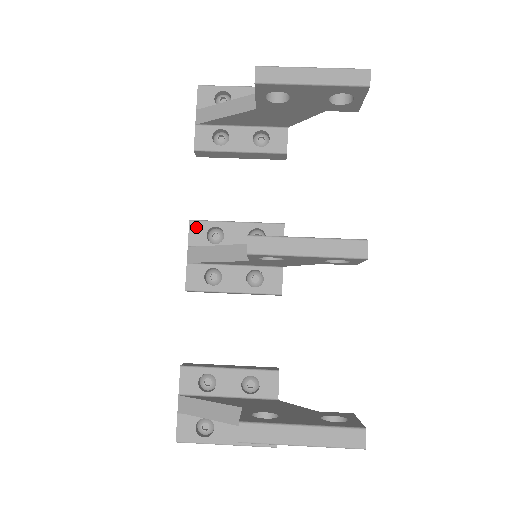
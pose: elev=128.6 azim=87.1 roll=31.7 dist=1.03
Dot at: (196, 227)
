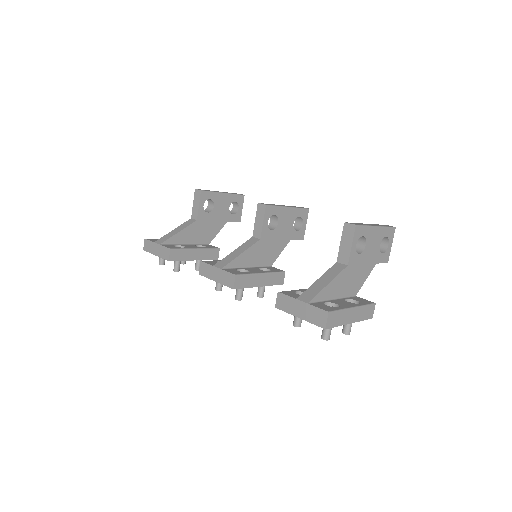
Dot at: (208, 262)
